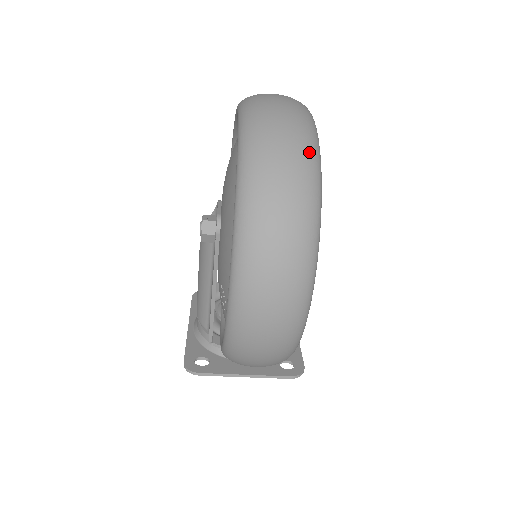
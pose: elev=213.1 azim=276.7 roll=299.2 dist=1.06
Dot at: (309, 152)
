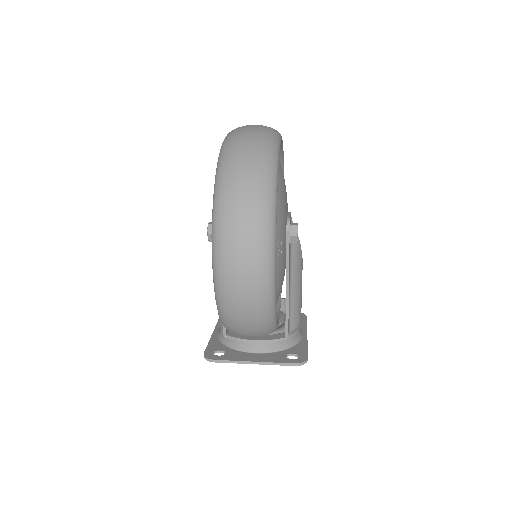
Dot at: (267, 152)
